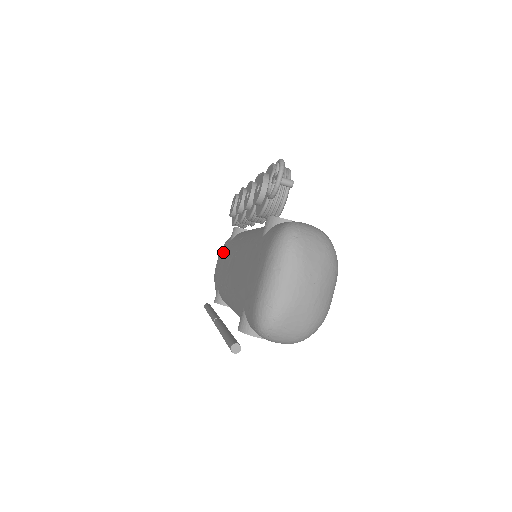
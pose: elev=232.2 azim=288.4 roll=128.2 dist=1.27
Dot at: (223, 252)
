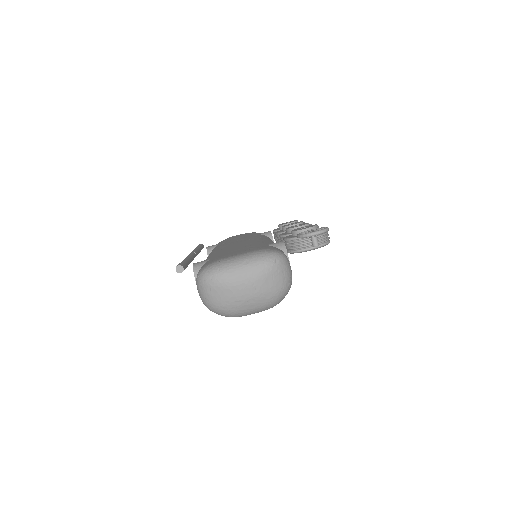
Dot at: (248, 234)
